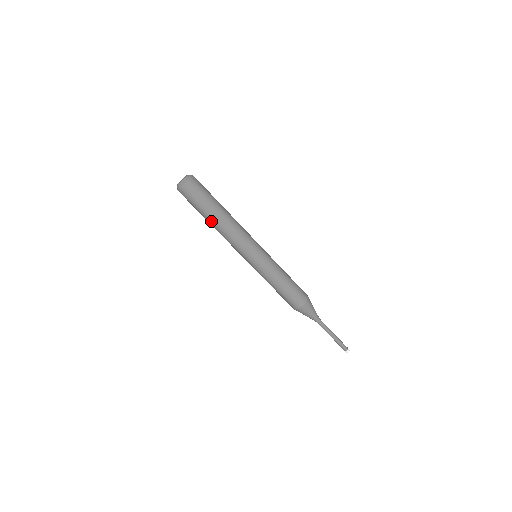
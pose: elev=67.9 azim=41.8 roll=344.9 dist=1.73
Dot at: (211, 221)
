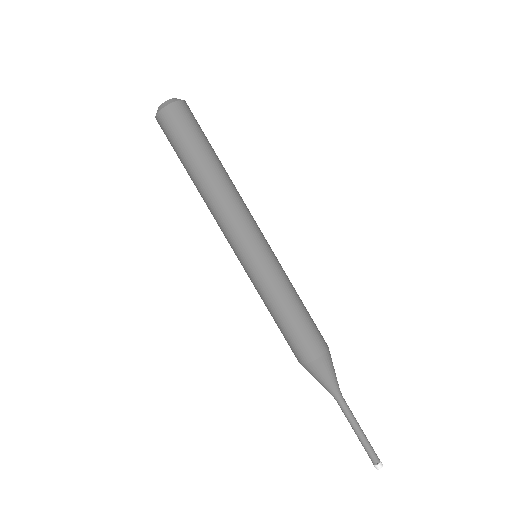
Dot at: (211, 167)
